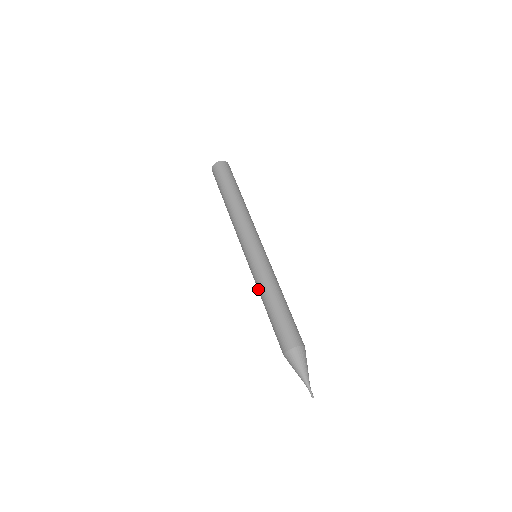
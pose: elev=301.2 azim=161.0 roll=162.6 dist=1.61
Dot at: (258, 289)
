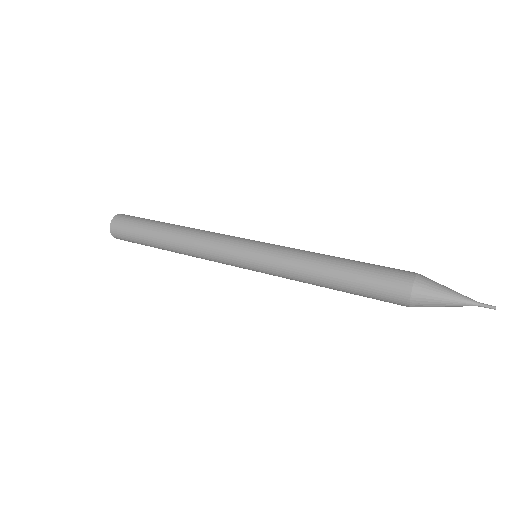
Dot at: (300, 263)
